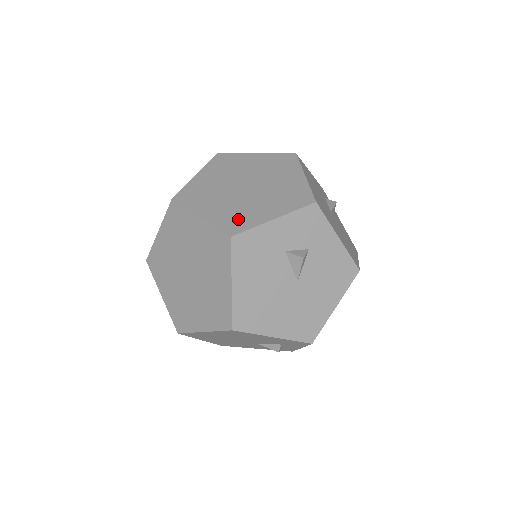
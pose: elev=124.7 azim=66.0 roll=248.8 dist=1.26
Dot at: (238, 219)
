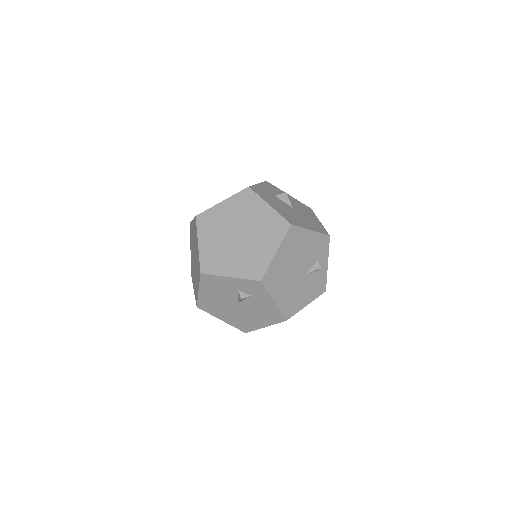
Dot at: occluded
